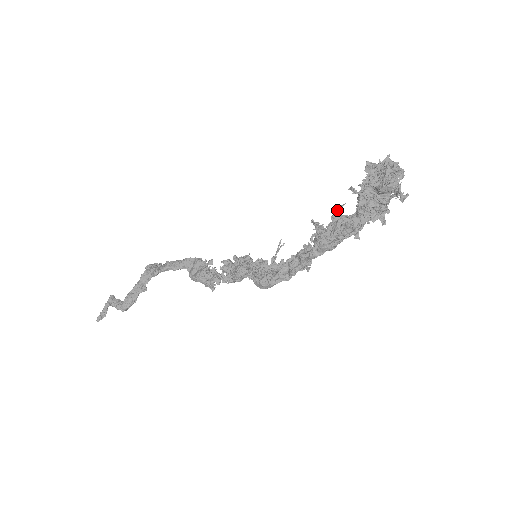
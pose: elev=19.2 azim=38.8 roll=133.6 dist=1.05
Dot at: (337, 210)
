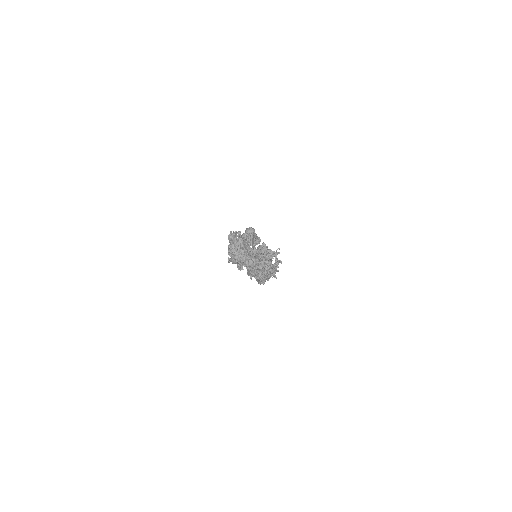
Dot at: occluded
